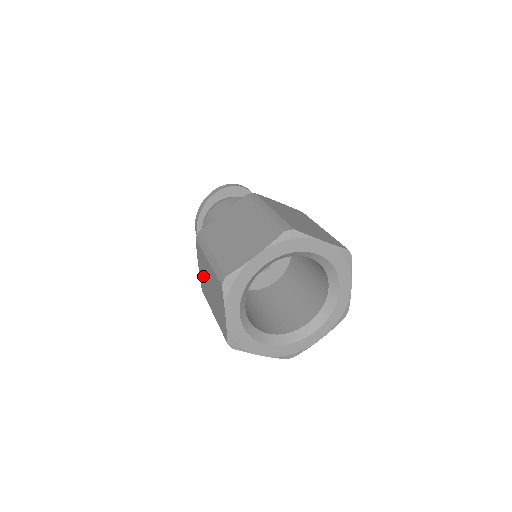
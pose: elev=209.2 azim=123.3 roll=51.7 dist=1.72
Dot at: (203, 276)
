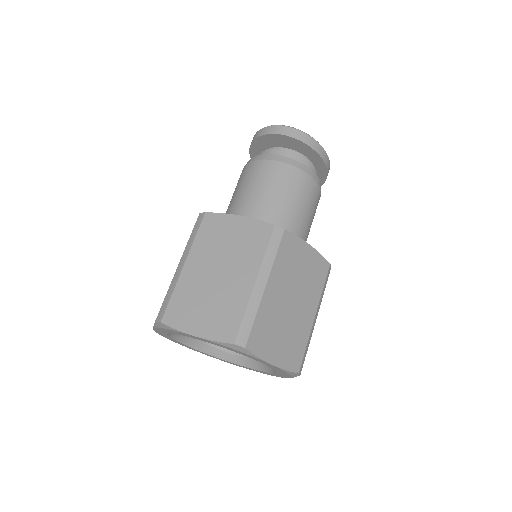
Dot at: occluded
